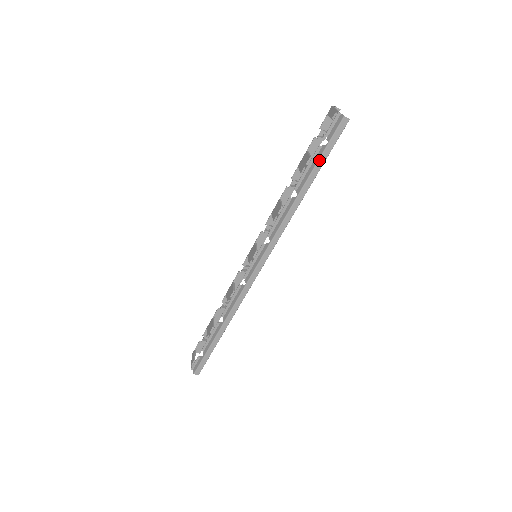
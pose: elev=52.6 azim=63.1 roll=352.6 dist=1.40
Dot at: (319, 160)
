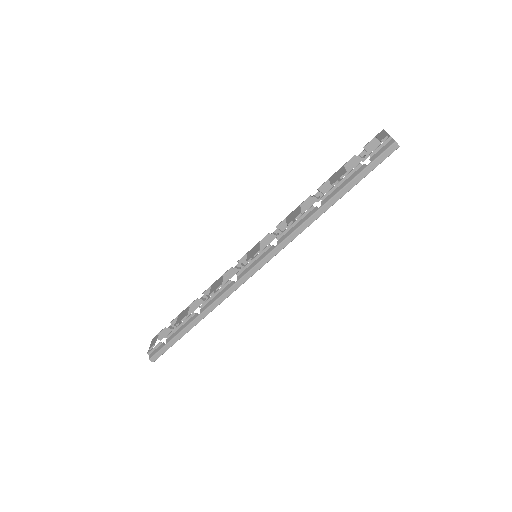
Dot at: (356, 177)
